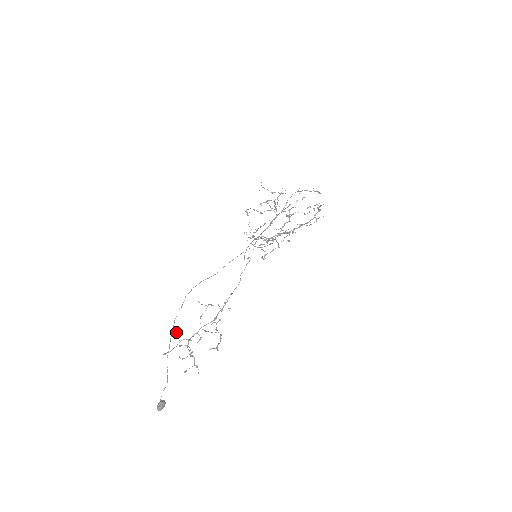
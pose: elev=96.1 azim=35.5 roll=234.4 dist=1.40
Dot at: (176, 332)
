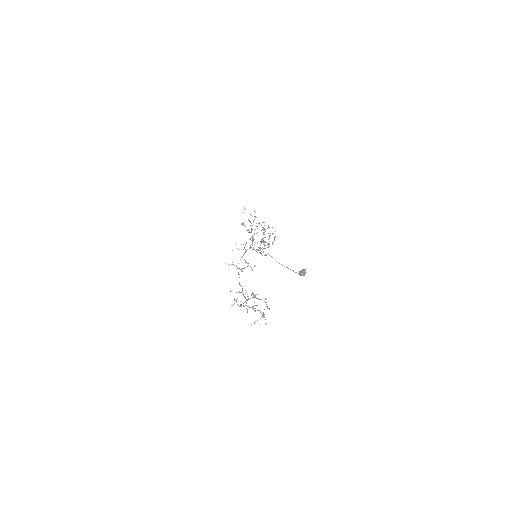
Dot at: (234, 298)
